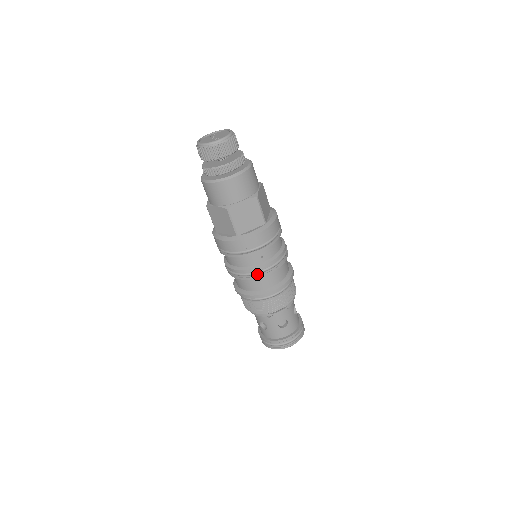
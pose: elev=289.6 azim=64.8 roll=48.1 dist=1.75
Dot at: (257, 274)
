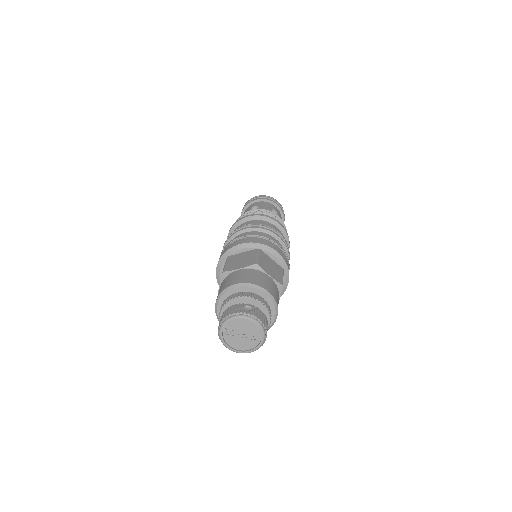
Dot at: occluded
